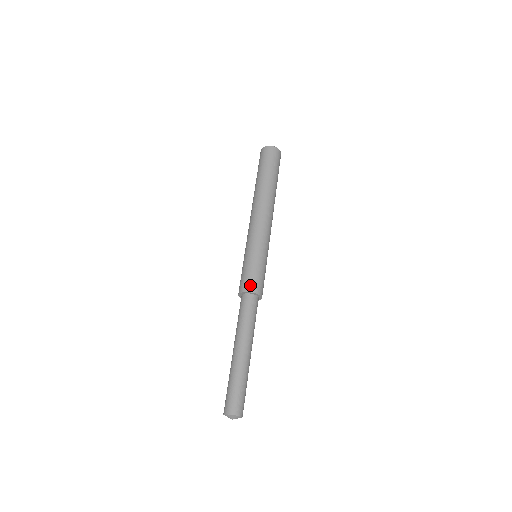
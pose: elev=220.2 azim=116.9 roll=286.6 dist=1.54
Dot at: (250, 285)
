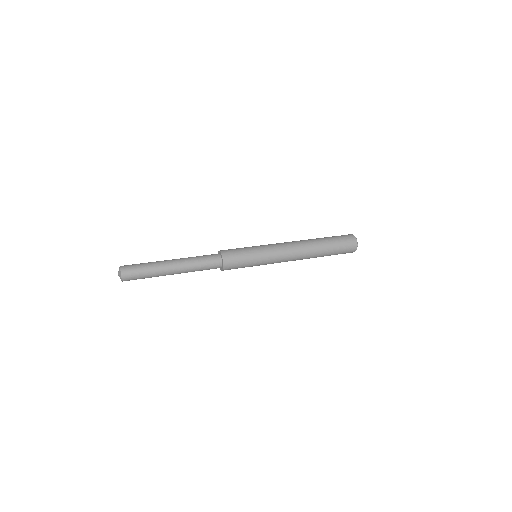
Dot at: (228, 255)
